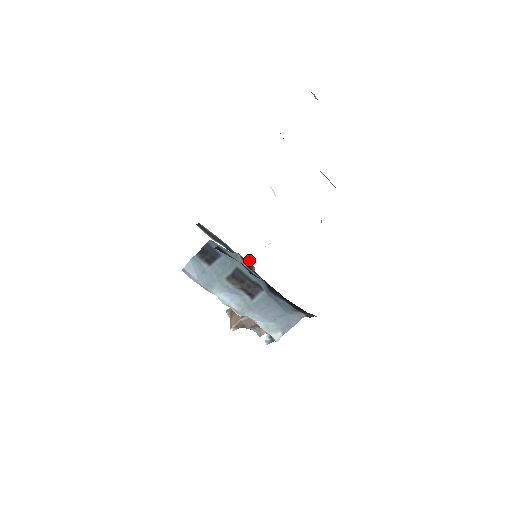
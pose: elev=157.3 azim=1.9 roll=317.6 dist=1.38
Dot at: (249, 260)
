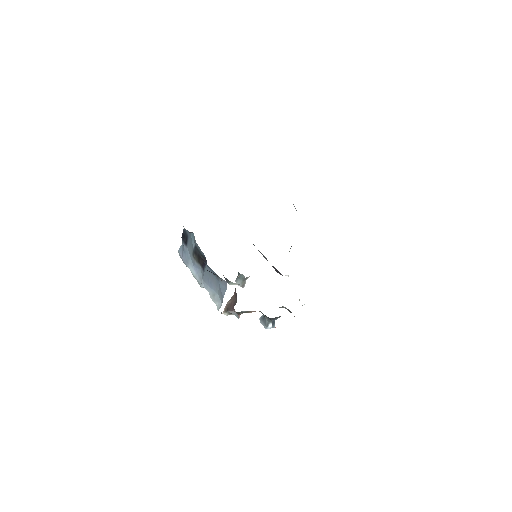
Dot at: occluded
